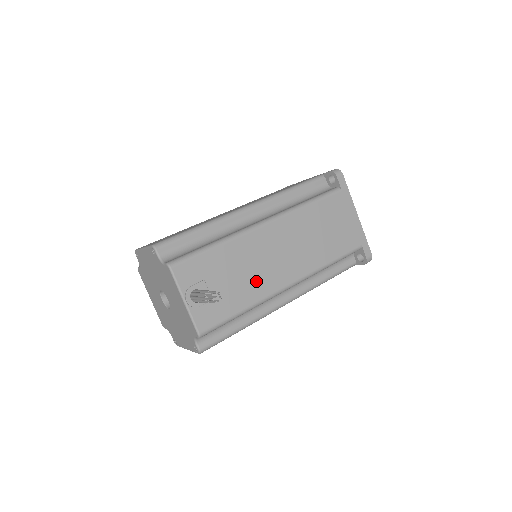
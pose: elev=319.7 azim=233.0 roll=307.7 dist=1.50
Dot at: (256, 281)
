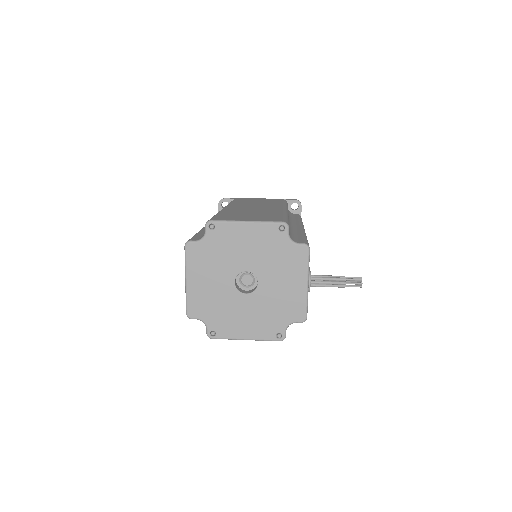
Dot at: occluded
